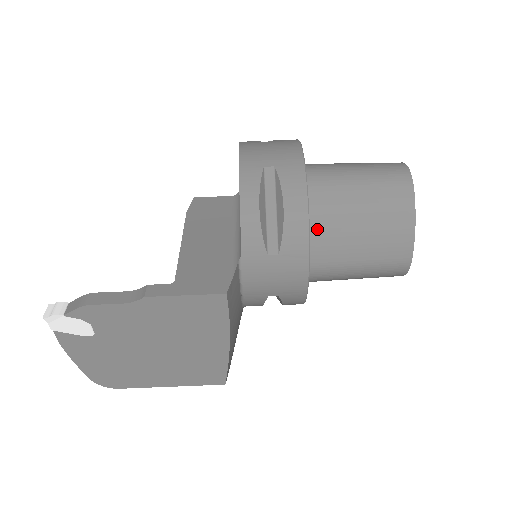
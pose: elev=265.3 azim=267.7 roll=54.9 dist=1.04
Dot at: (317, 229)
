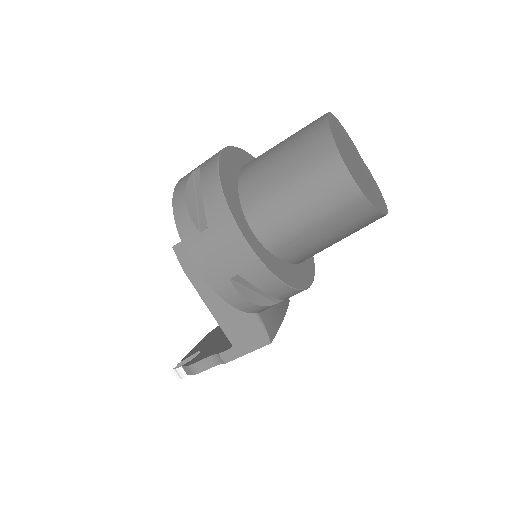
Dot at: (297, 258)
